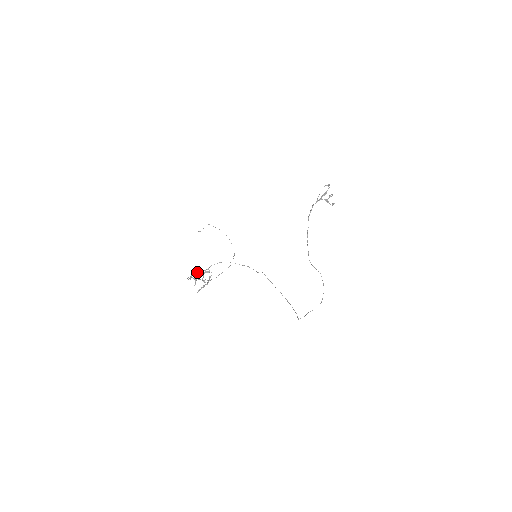
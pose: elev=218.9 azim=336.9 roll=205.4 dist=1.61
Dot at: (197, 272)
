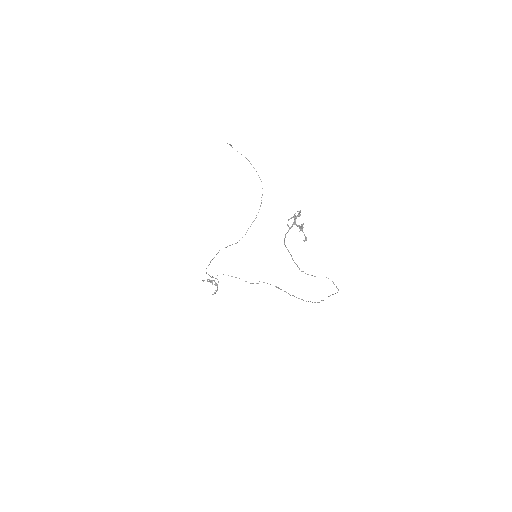
Dot at: occluded
